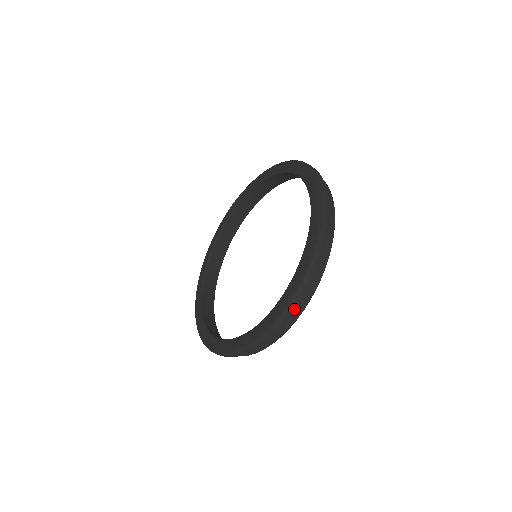
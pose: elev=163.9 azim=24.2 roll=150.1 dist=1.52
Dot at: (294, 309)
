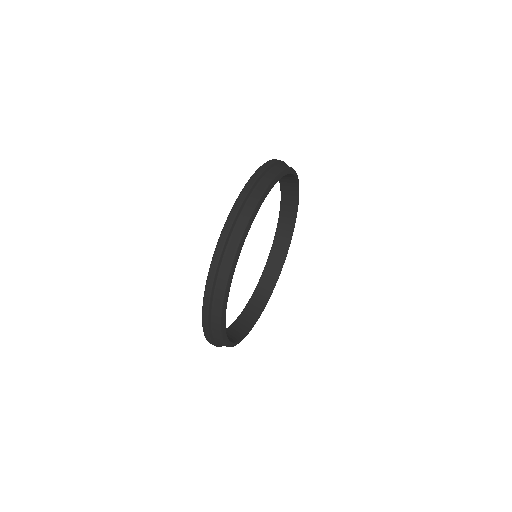
Dot at: (207, 329)
